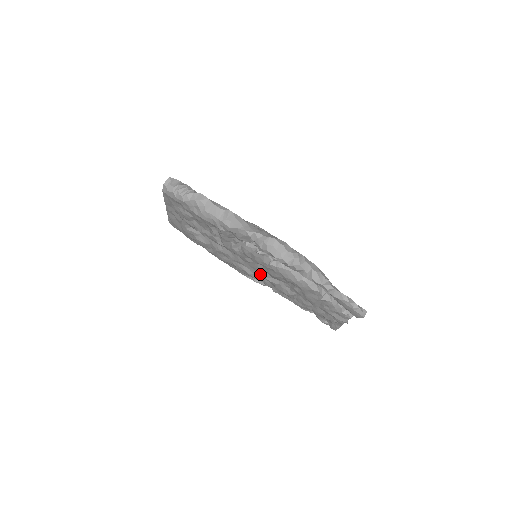
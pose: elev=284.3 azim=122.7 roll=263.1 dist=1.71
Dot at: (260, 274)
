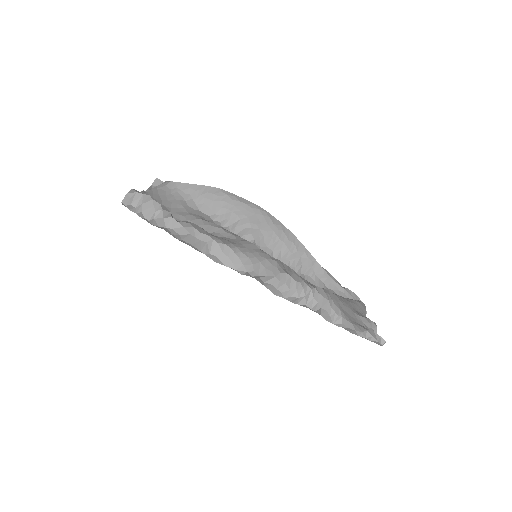
Dot at: occluded
